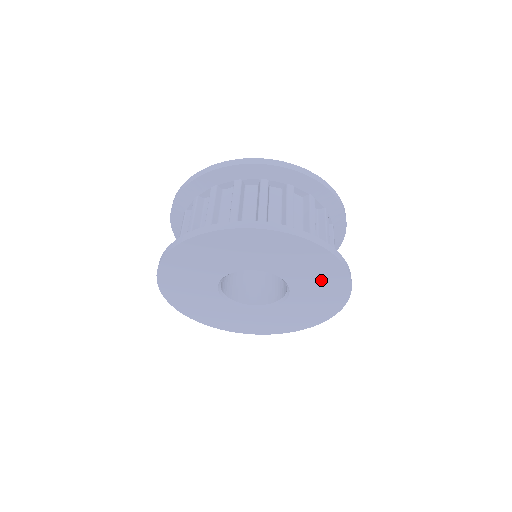
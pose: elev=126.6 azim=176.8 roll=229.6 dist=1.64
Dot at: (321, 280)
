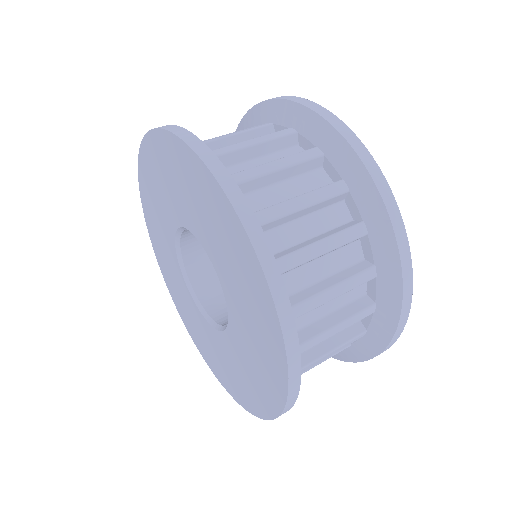
Dot at: (258, 362)
